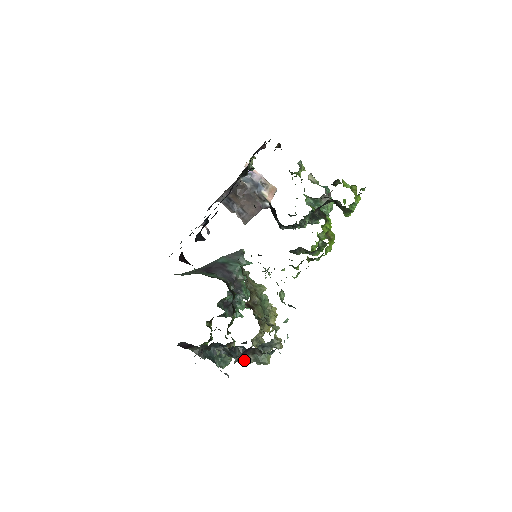
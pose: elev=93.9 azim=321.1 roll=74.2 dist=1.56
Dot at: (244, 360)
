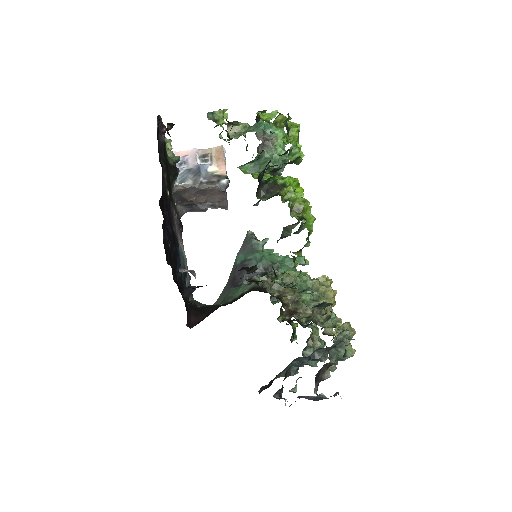
Dot at: occluded
